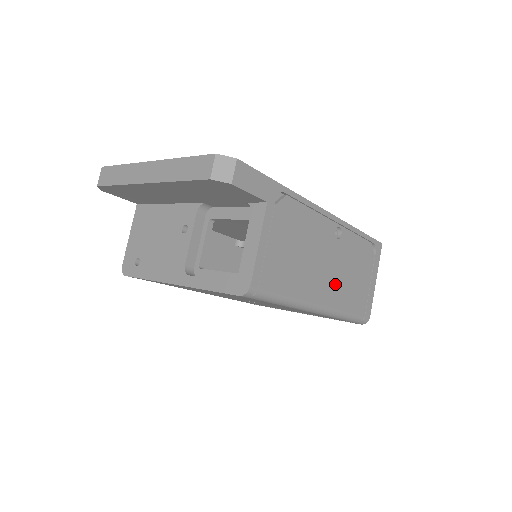
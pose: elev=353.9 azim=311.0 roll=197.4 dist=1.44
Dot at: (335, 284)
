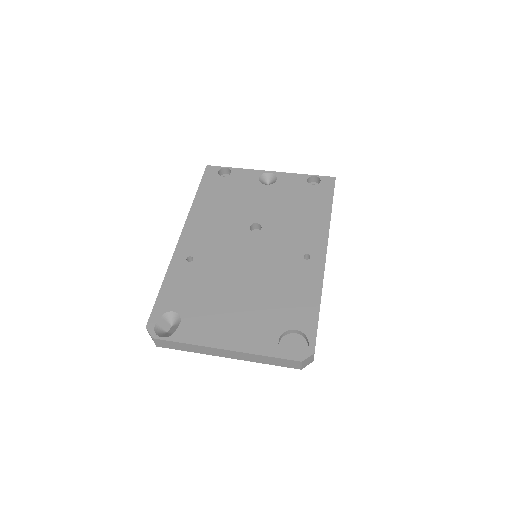
Dot at: occluded
